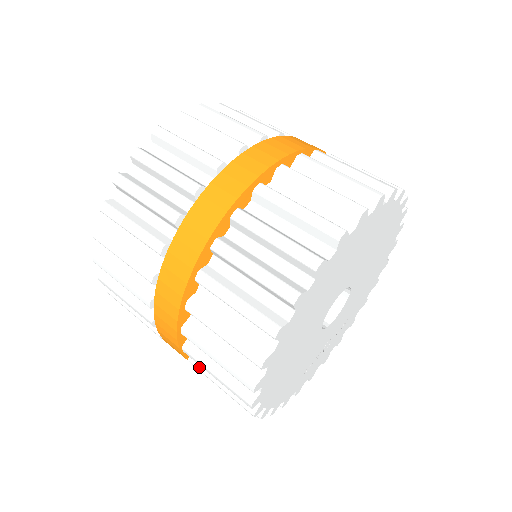
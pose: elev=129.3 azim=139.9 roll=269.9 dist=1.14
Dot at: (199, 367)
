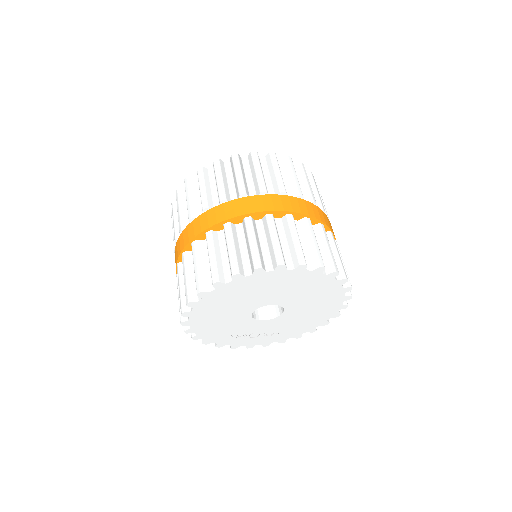
Dot at: occluded
